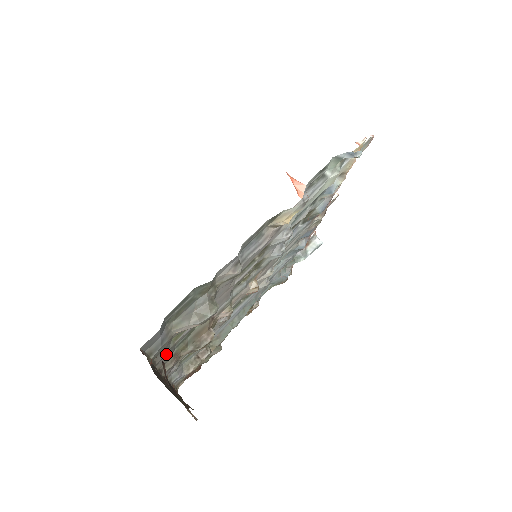
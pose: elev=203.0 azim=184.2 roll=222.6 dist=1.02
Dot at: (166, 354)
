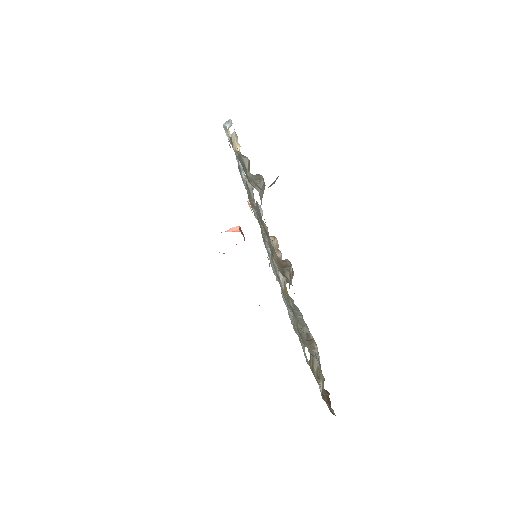
Dot at: occluded
